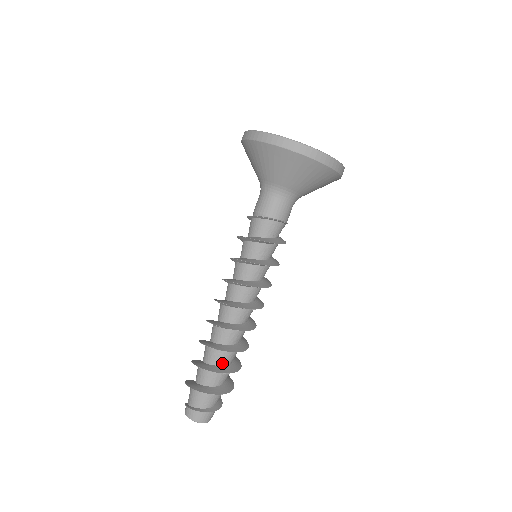
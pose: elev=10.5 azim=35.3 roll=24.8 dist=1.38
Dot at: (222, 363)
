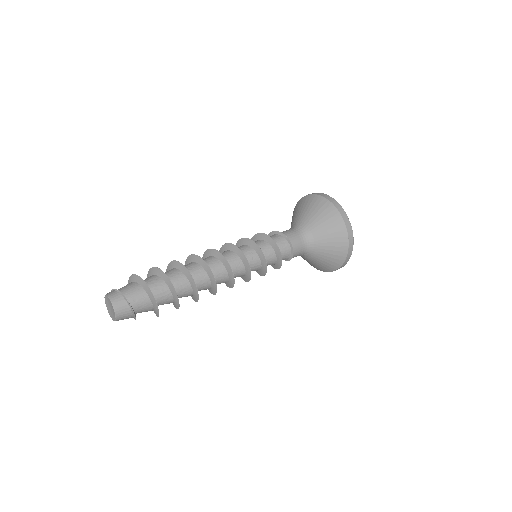
Dot at: (177, 288)
